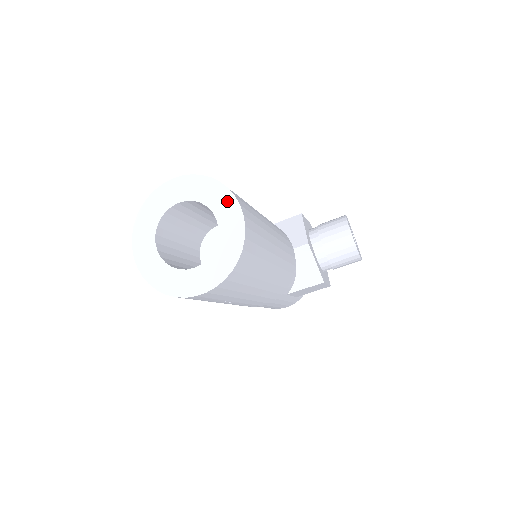
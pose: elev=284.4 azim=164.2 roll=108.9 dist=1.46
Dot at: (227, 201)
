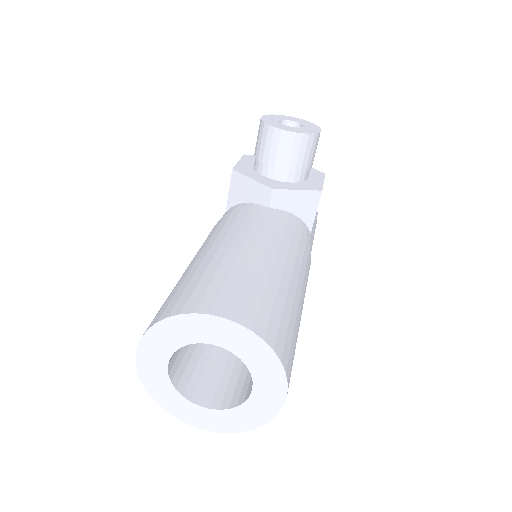
Dot at: (196, 324)
